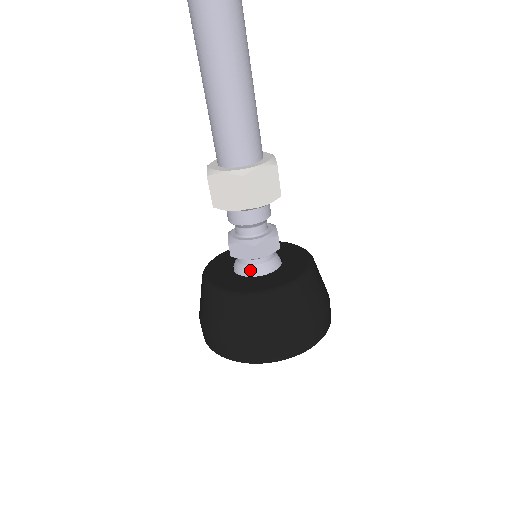
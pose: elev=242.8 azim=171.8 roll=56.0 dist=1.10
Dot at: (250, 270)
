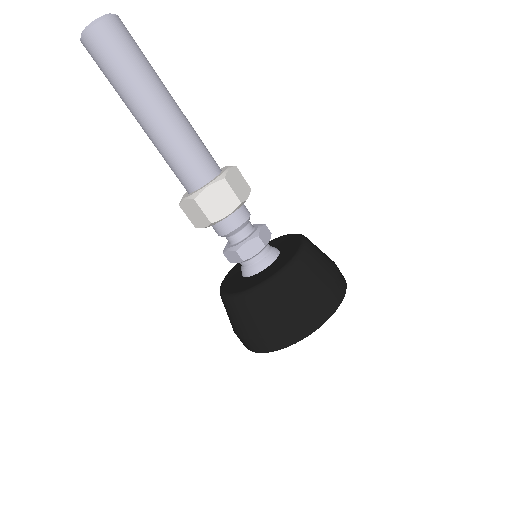
Dot at: (264, 262)
